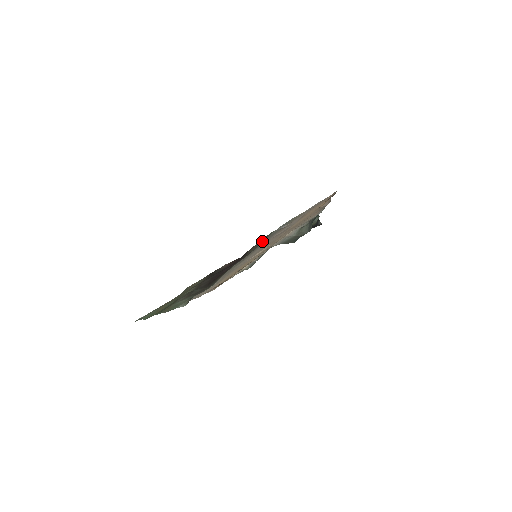
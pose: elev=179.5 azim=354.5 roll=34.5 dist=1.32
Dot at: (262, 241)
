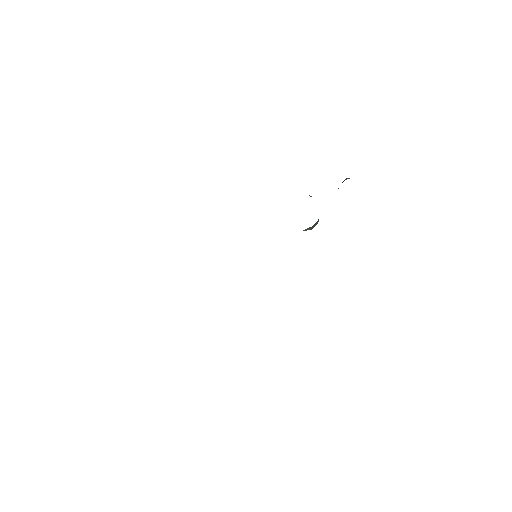
Dot at: occluded
